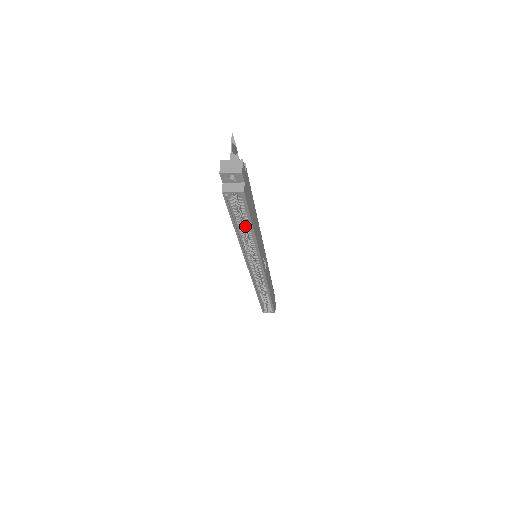
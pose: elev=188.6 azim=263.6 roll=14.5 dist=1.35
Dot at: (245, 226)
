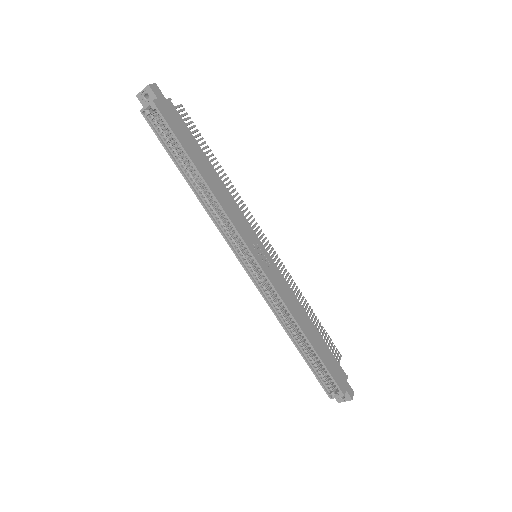
Dot at: (197, 176)
